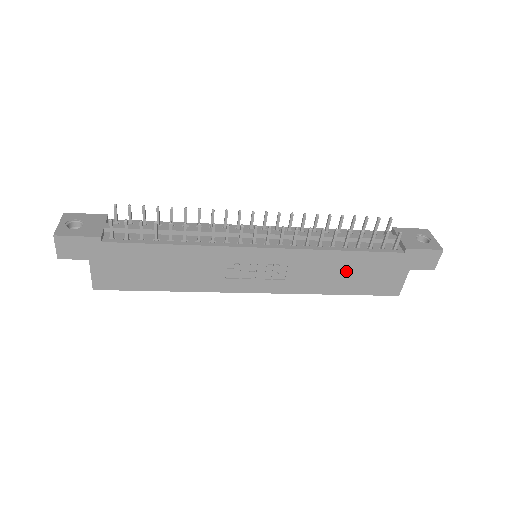
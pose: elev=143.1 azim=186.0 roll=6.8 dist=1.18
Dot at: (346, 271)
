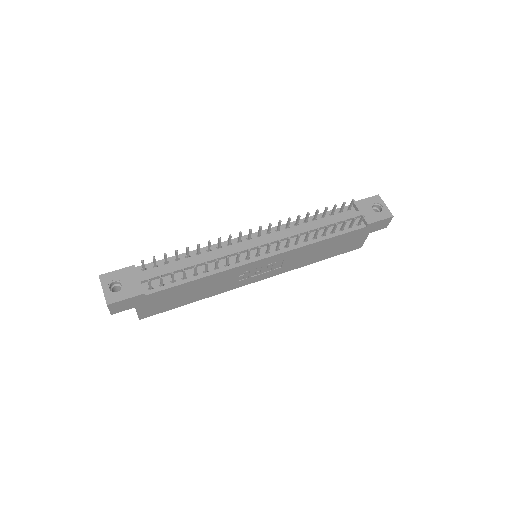
Dot at: (325, 249)
